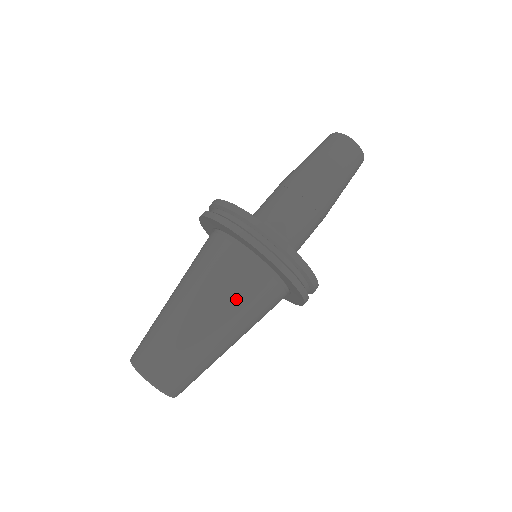
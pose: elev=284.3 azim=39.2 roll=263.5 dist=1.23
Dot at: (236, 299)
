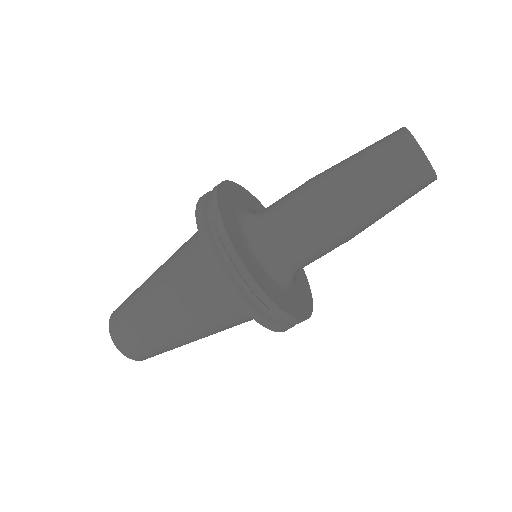
Dot at: (224, 326)
